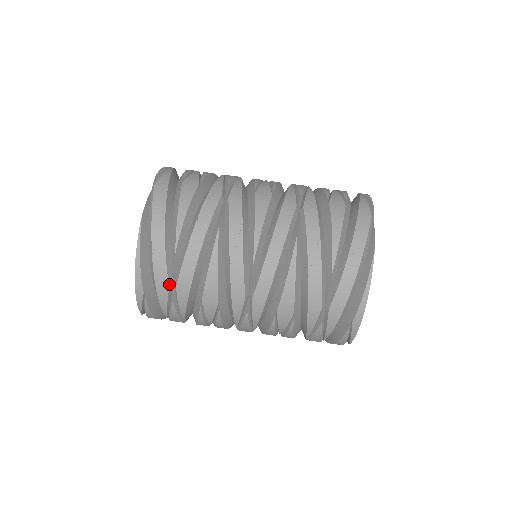
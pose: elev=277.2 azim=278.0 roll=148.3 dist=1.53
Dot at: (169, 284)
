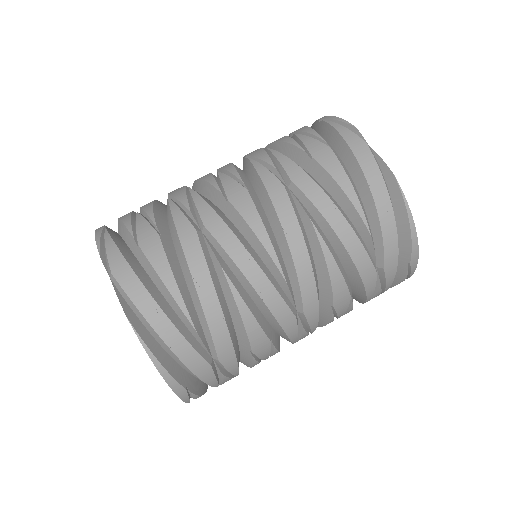
Dot at: (209, 363)
